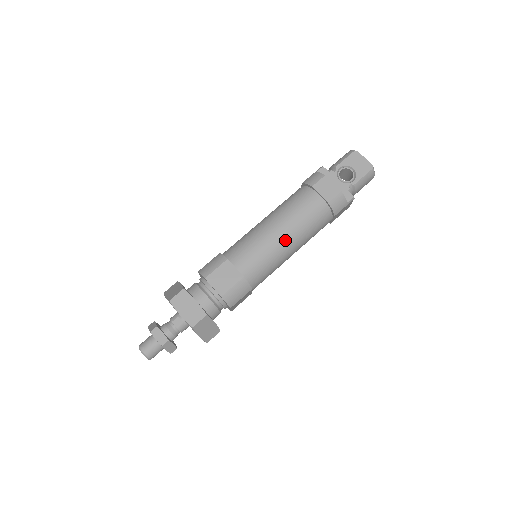
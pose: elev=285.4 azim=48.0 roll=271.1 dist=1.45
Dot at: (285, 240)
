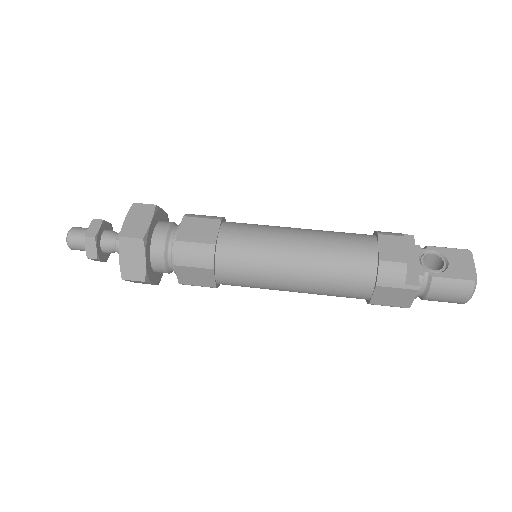
Dot at: (294, 254)
